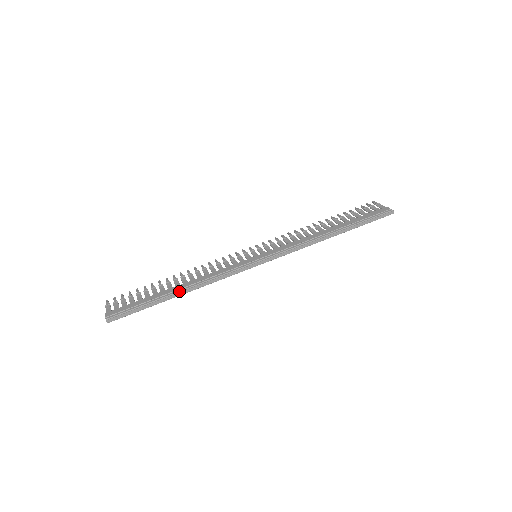
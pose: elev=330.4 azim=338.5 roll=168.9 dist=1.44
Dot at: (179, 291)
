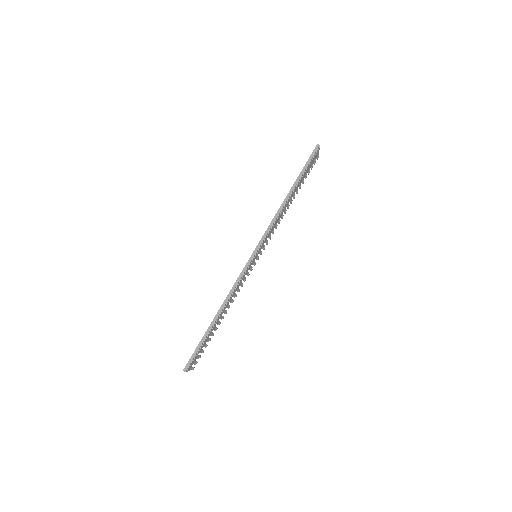
Dot at: (216, 316)
